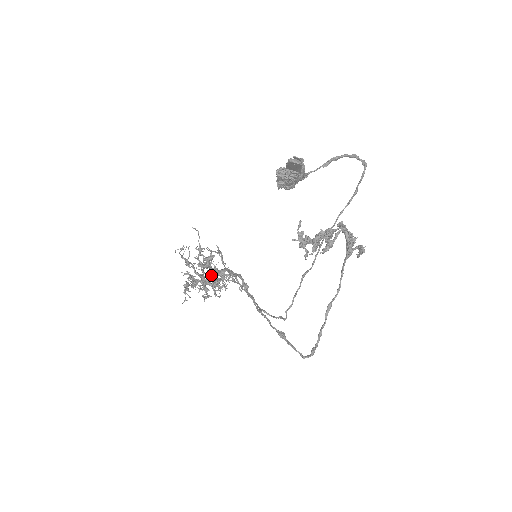
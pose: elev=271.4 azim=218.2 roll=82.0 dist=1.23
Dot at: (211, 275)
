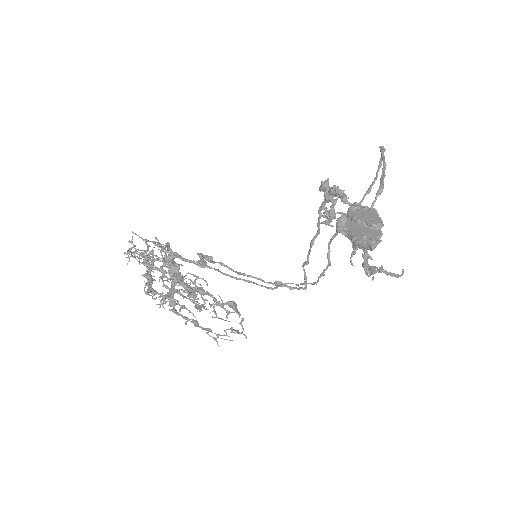
Dot at: (207, 294)
